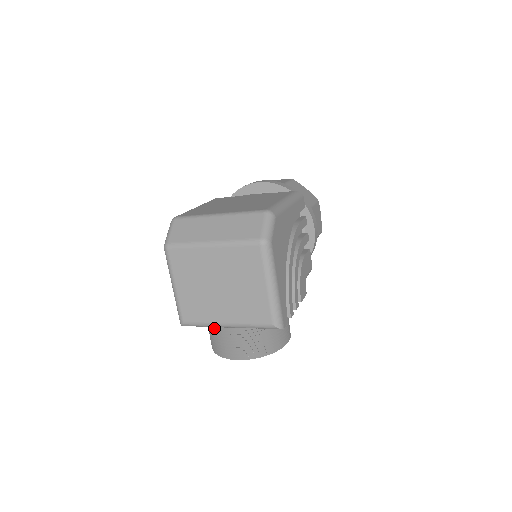
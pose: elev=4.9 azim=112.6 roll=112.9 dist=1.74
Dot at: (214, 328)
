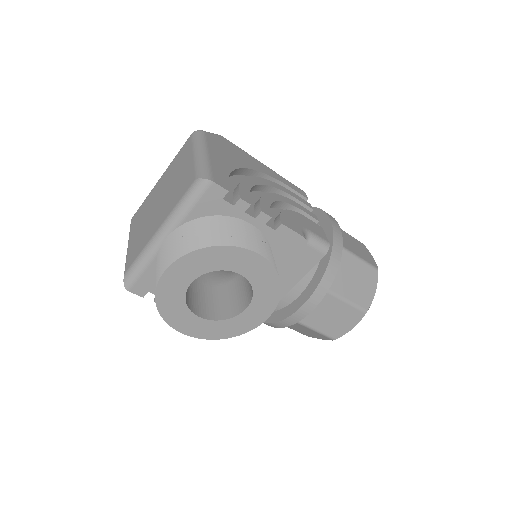
Dot at: occluded
